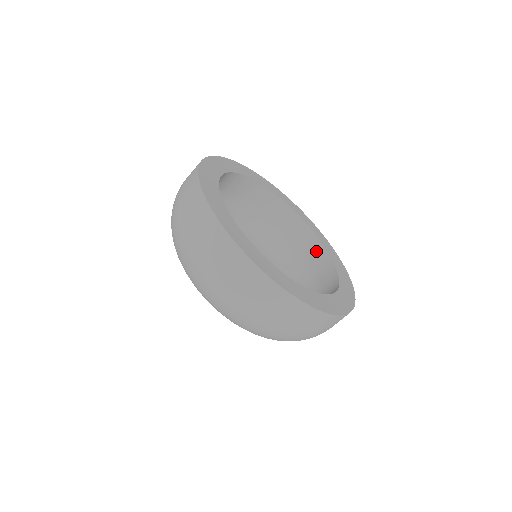
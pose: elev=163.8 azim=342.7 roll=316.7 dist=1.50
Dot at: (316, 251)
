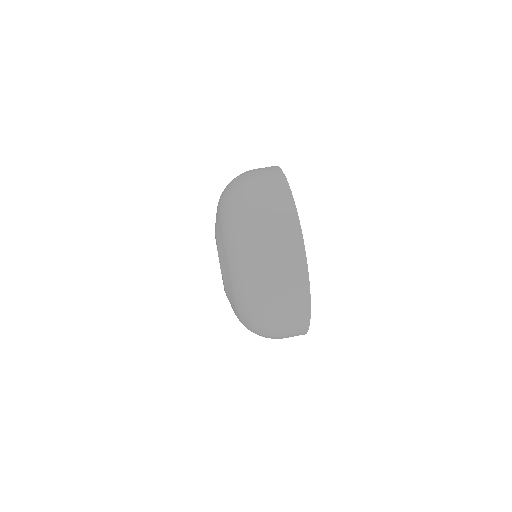
Dot at: occluded
